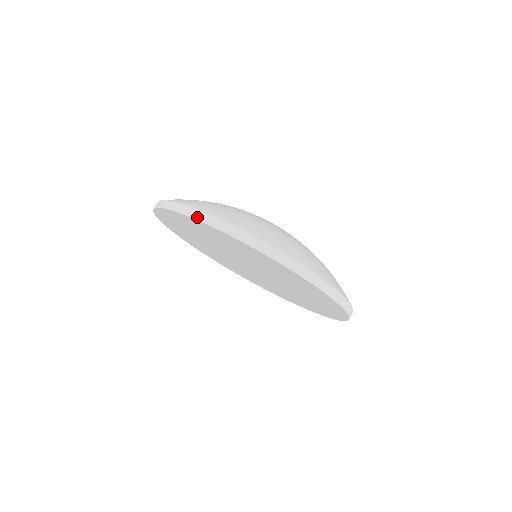
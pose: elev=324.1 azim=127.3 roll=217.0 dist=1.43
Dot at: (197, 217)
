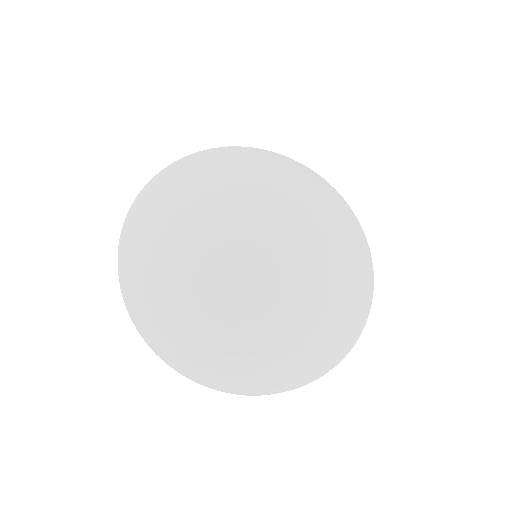
Dot at: occluded
